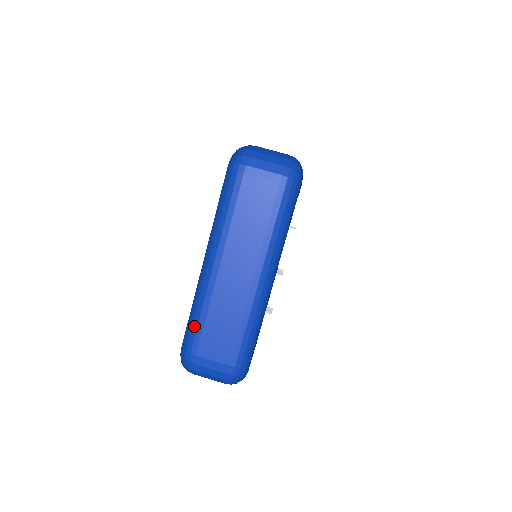
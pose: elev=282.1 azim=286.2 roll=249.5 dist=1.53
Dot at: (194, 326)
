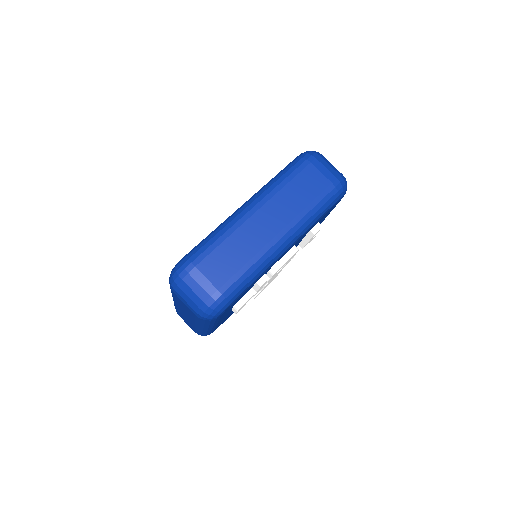
Dot at: occluded
